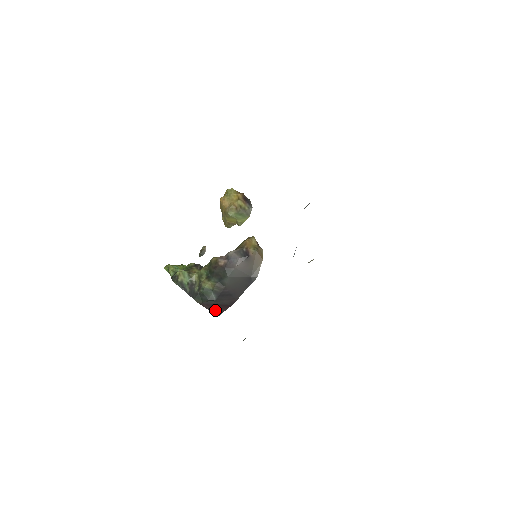
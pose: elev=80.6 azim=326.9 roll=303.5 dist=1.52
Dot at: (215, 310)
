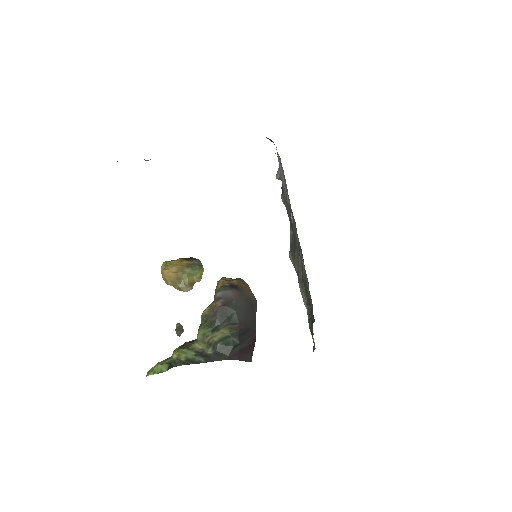
Dot at: (244, 357)
